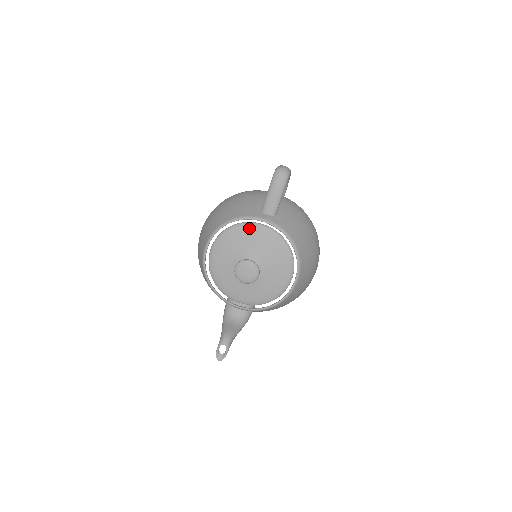
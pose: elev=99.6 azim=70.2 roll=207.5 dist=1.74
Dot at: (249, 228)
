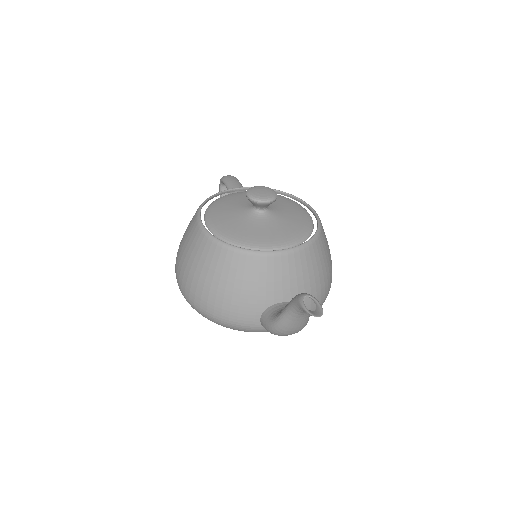
Dot at: (232, 195)
